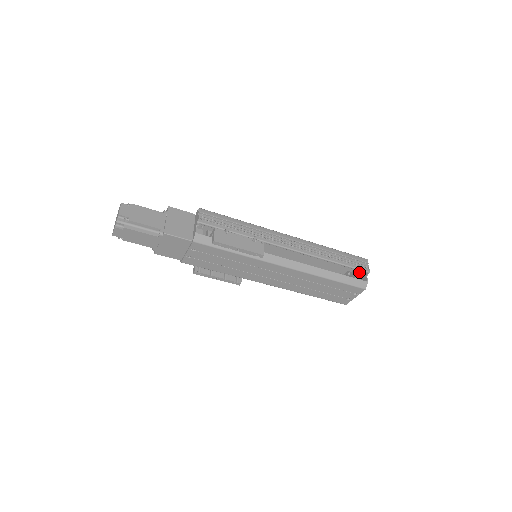
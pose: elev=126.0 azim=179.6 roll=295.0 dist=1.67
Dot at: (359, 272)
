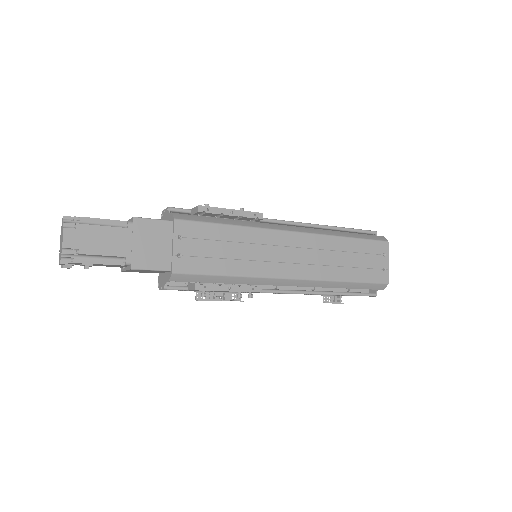
Dot at: occluded
